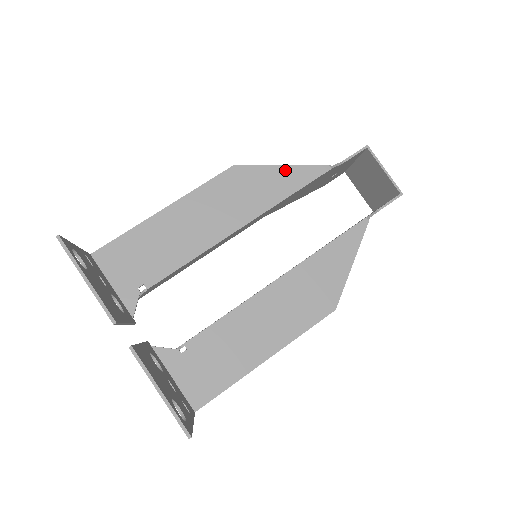
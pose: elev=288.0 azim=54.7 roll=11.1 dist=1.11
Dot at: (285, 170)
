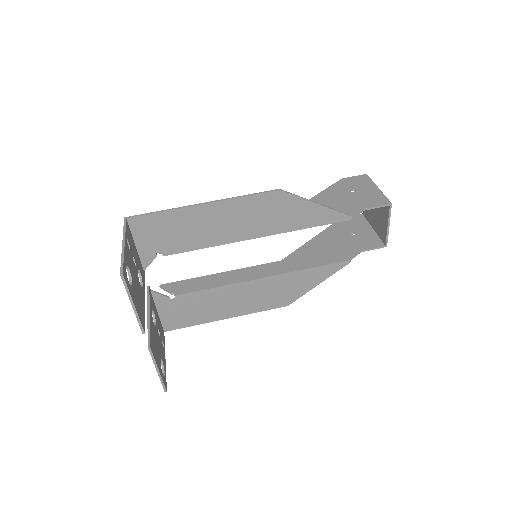
Dot at: (317, 208)
